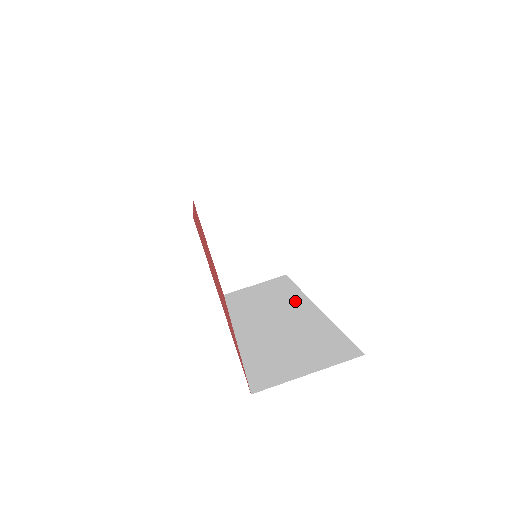
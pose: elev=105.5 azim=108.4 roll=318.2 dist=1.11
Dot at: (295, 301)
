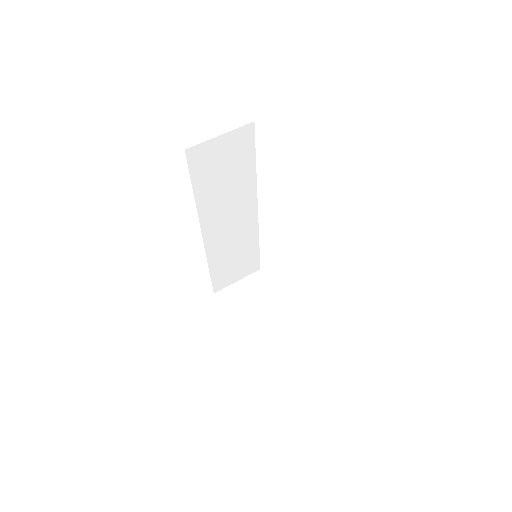
Dot at: occluded
